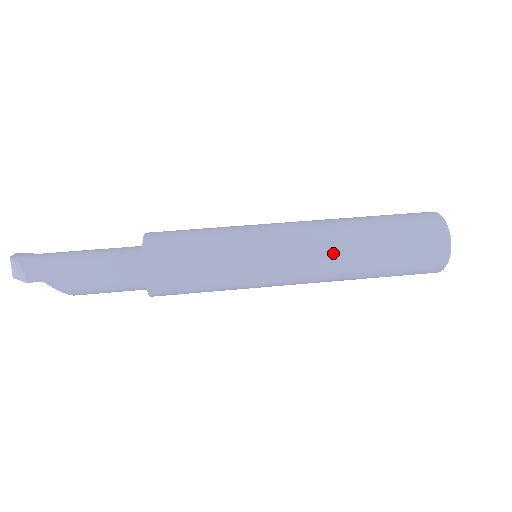
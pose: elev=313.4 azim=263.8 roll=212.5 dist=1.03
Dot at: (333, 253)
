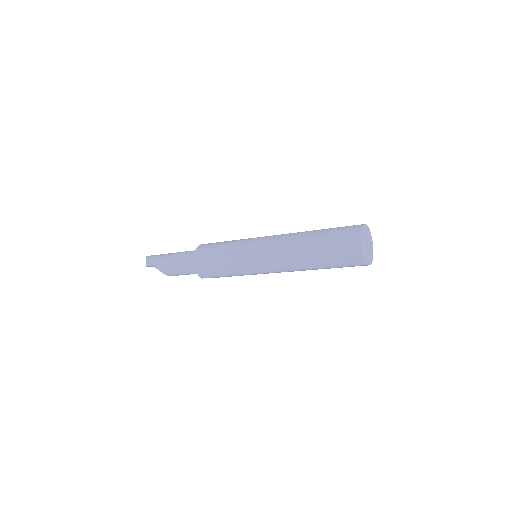
Dot at: (287, 248)
